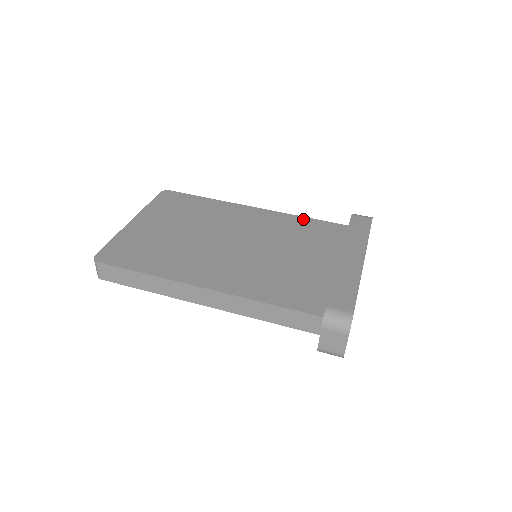
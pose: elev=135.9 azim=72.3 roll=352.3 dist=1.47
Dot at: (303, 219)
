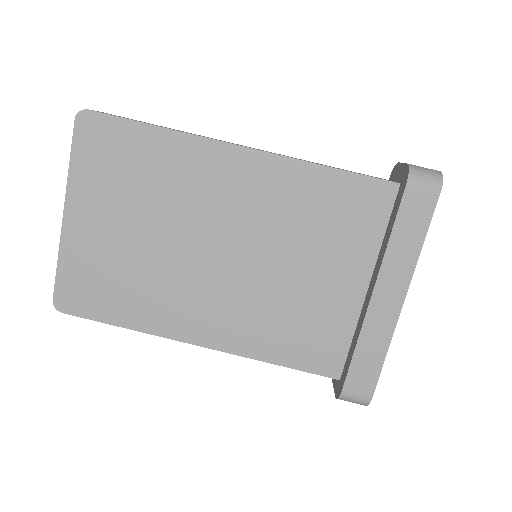
Dot at: (325, 174)
